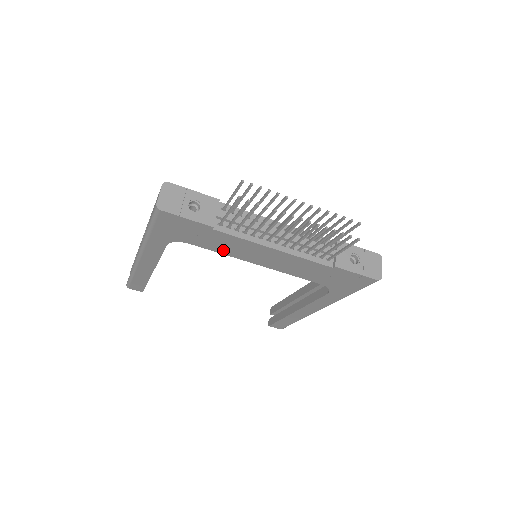
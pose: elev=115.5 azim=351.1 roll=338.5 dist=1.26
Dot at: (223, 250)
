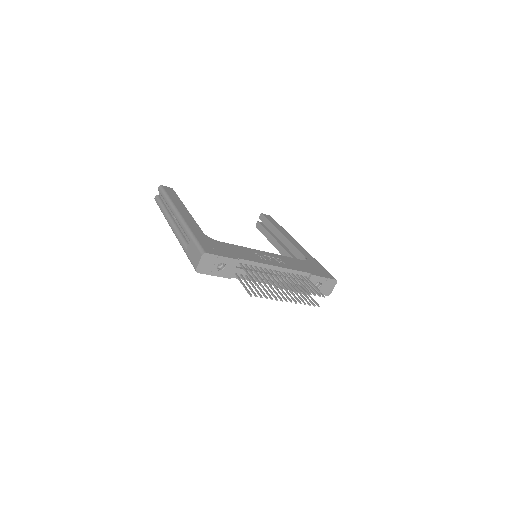
Dot at: occluded
